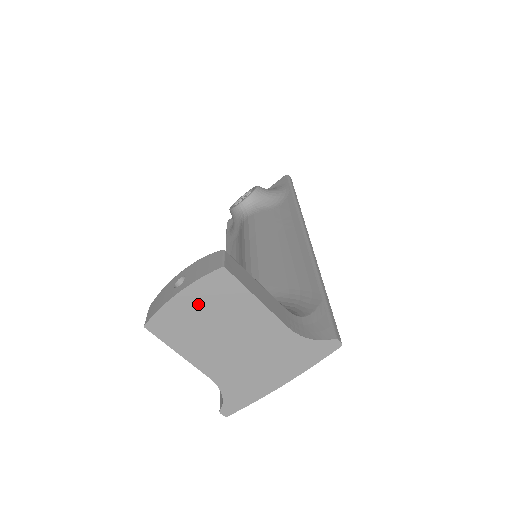
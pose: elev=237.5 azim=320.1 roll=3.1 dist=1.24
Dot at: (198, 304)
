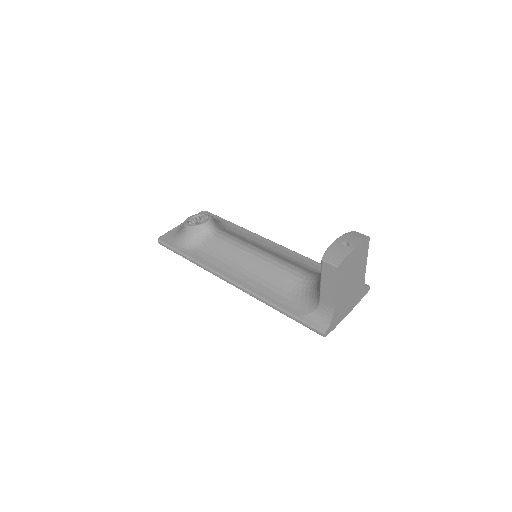
Dot at: (355, 257)
